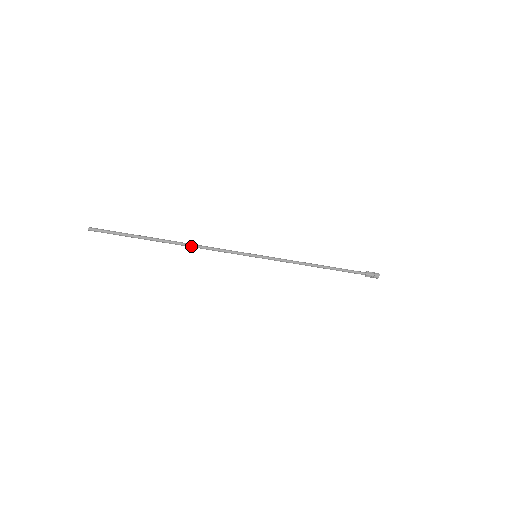
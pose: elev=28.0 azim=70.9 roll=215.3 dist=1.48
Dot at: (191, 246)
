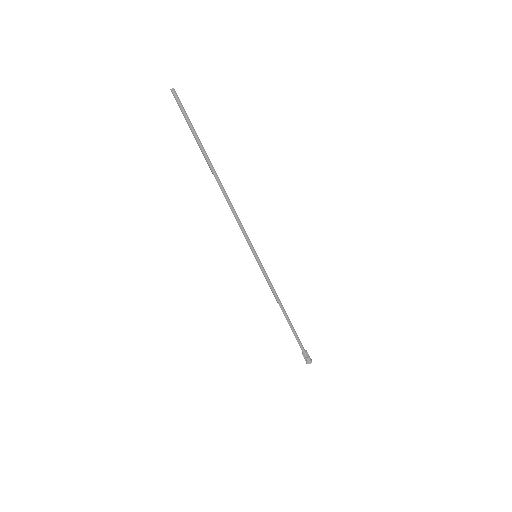
Dot at: (225, 195)
